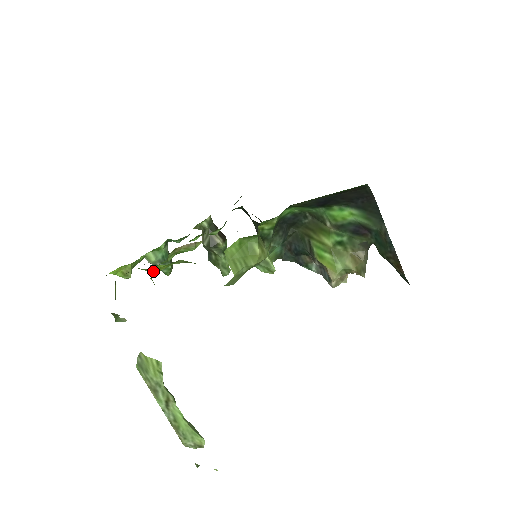
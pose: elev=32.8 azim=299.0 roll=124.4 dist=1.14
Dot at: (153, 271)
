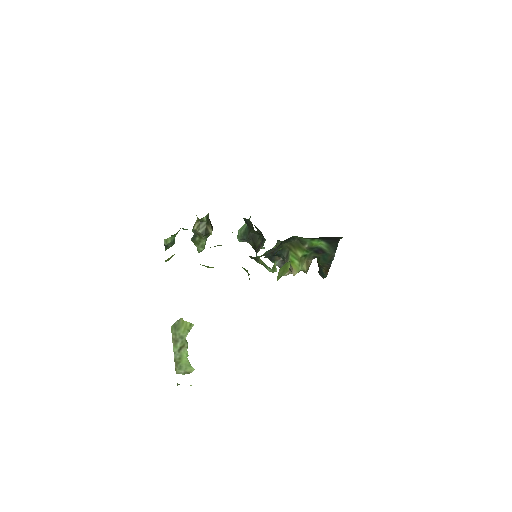
Dot at: (209, 267)
